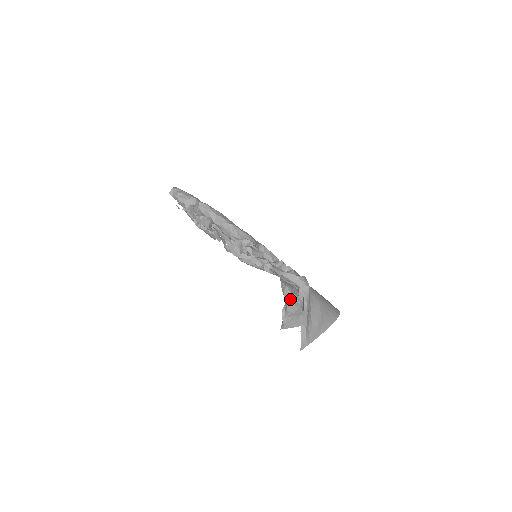
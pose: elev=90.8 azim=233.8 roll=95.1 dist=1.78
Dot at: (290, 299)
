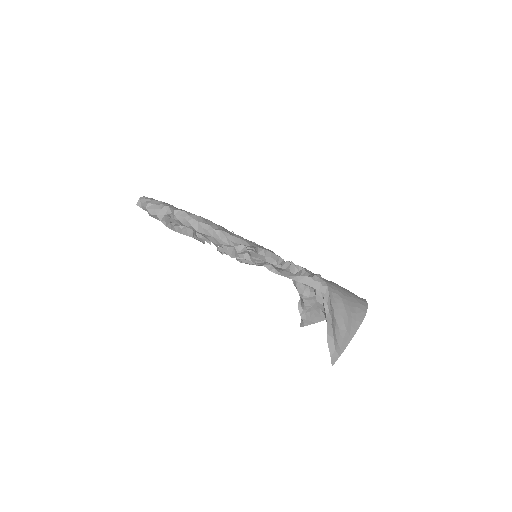
Dot at: (305, 293)
